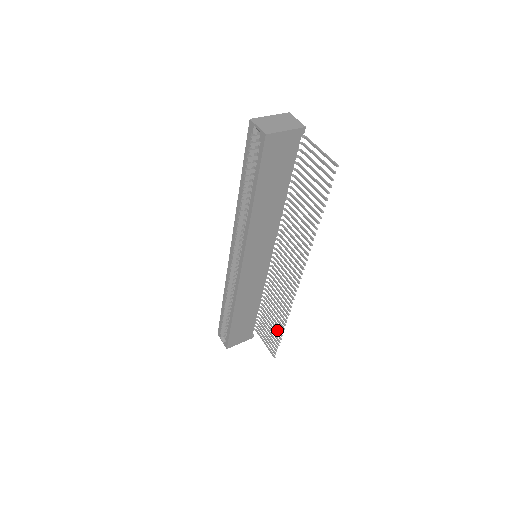
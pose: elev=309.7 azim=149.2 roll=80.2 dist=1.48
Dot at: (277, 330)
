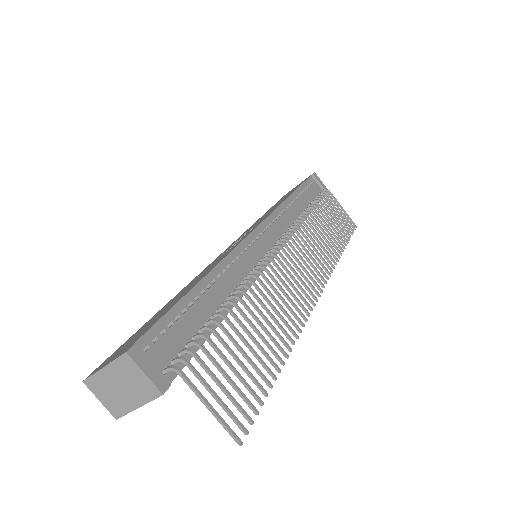
Dot at: (339, 238)
